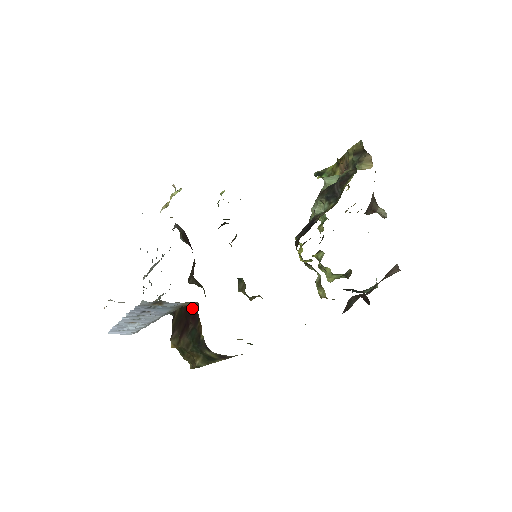
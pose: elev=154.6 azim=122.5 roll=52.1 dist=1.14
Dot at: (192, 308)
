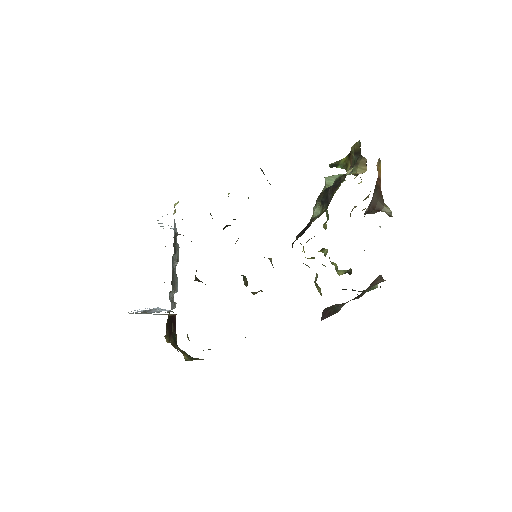
Dot at: (173, 317)
